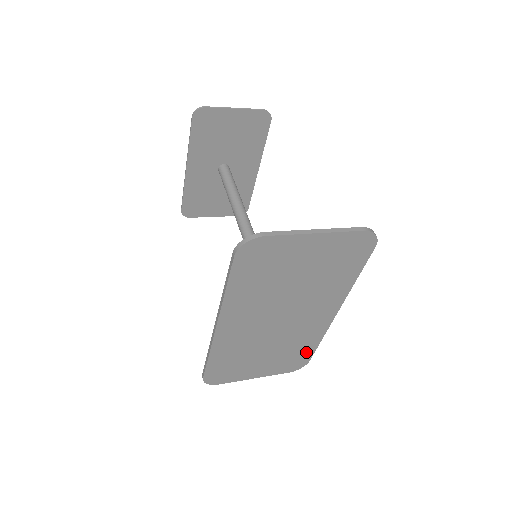
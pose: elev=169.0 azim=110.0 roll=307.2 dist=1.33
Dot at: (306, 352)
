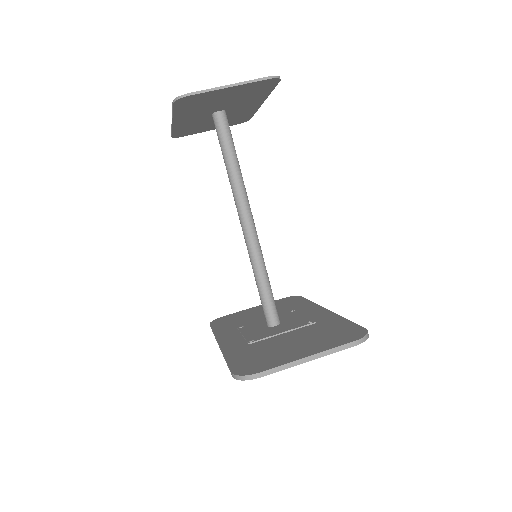
Dot at: occluded
